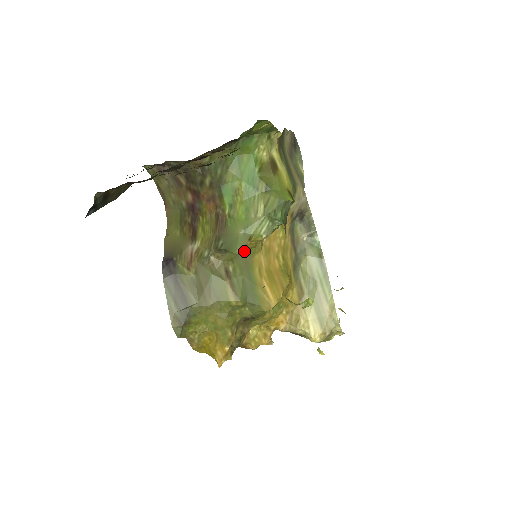
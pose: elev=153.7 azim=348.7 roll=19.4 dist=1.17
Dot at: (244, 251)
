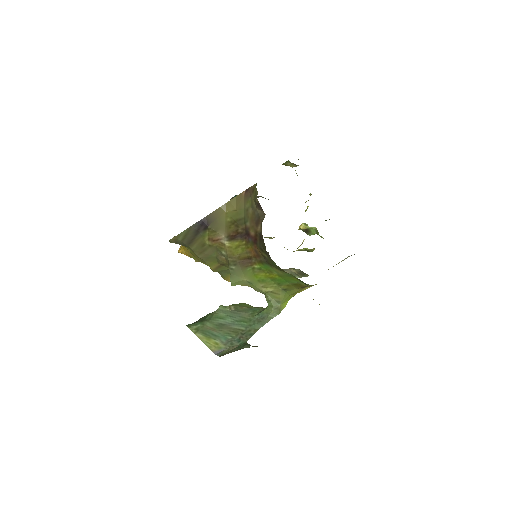
Dot at: occluded
